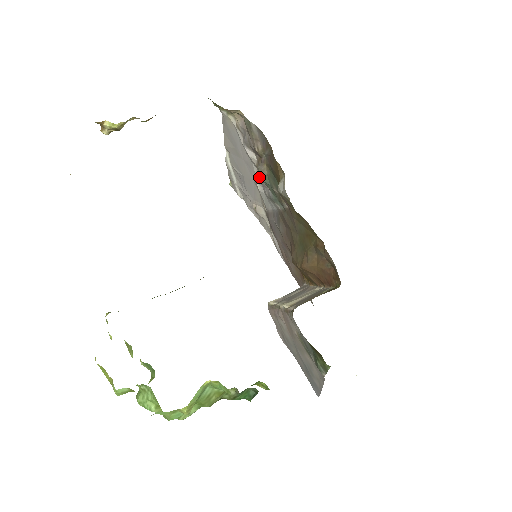
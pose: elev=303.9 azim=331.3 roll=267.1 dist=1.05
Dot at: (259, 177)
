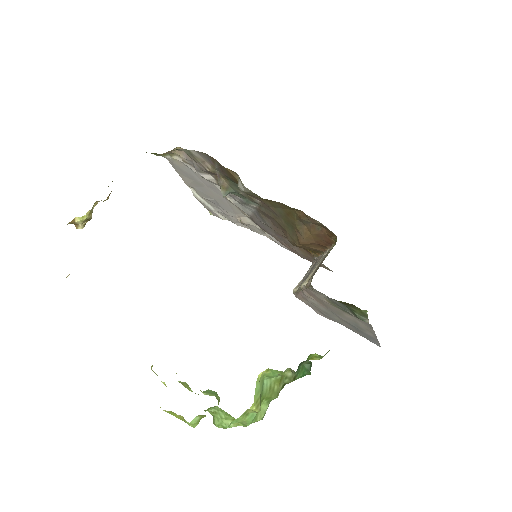
Dot at: (223, 191)
